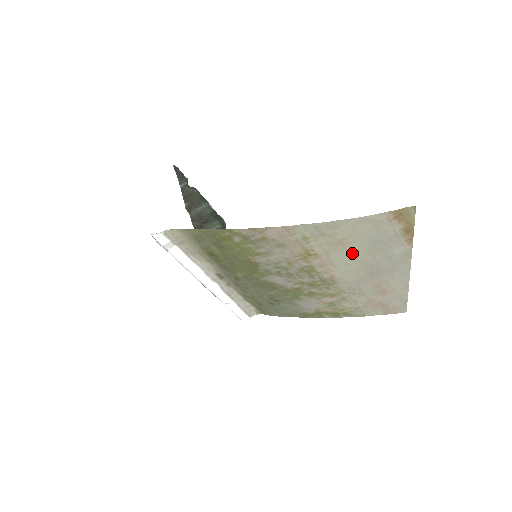
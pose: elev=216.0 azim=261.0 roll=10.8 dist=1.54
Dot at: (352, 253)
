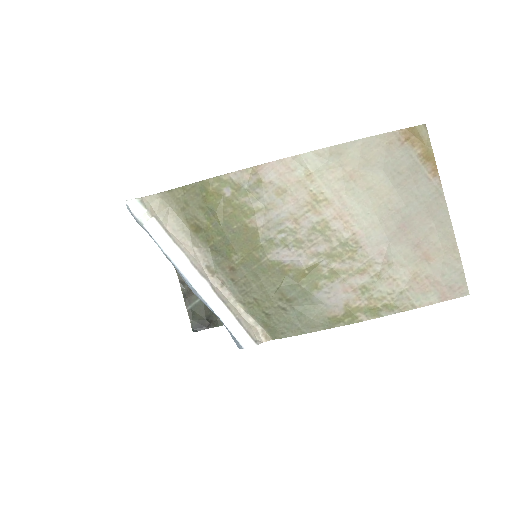
Dot at: (370, 193)
